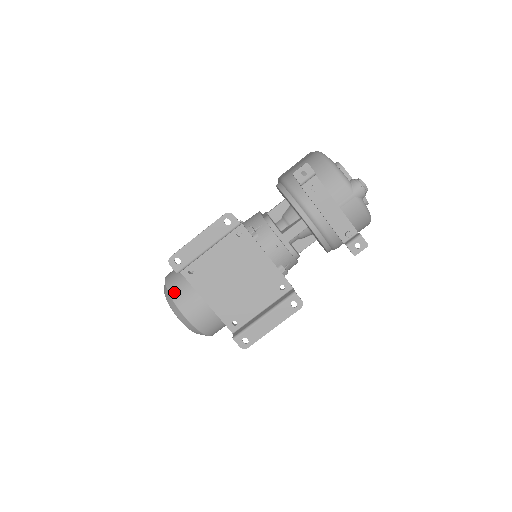
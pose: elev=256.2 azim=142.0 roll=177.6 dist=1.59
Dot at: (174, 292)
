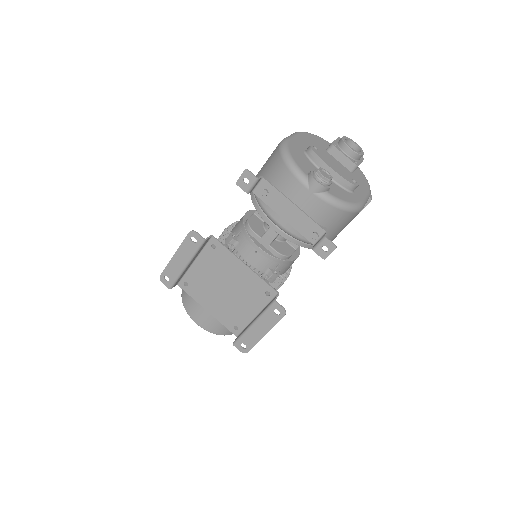
Dot at: (184, 300)
